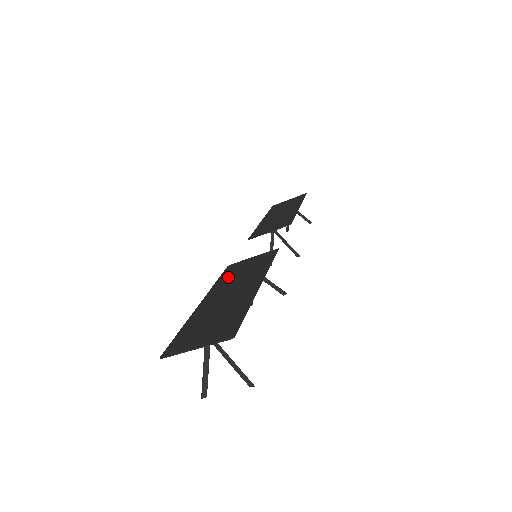
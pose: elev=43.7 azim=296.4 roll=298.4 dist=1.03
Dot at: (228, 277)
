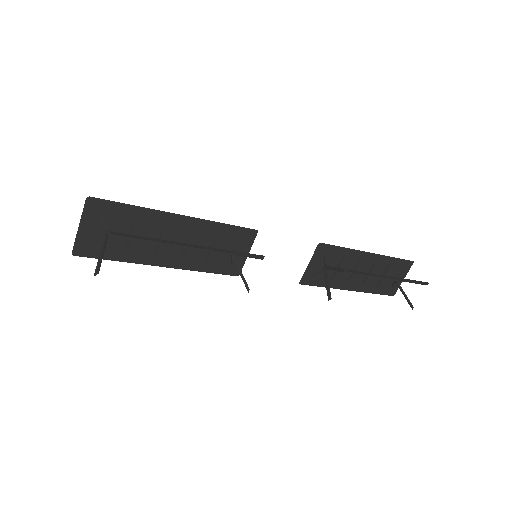
Dot at: (208, 261)
